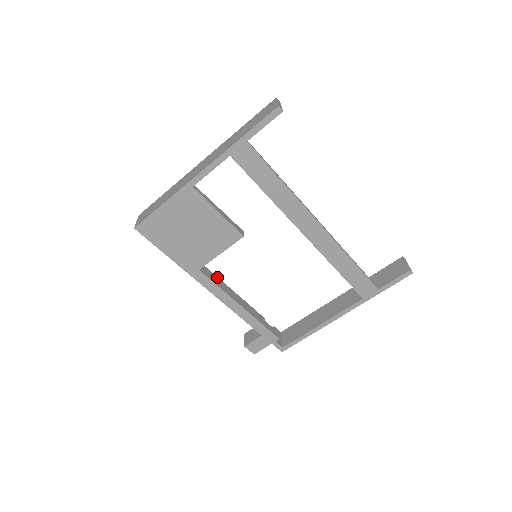
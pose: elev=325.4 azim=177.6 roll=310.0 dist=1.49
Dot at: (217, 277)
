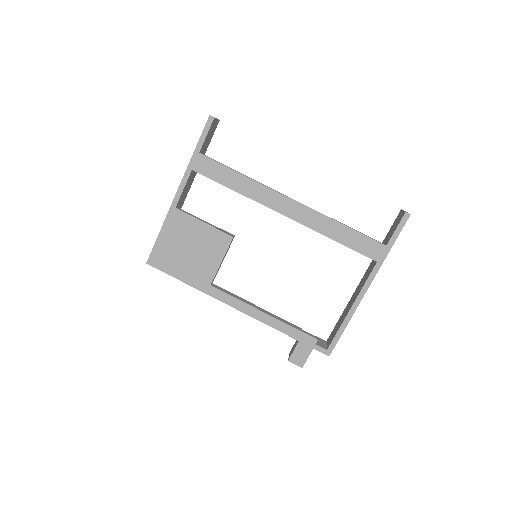
Dot at: occluded
